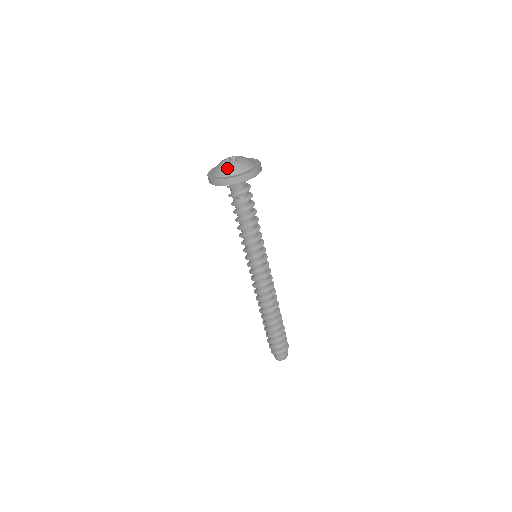
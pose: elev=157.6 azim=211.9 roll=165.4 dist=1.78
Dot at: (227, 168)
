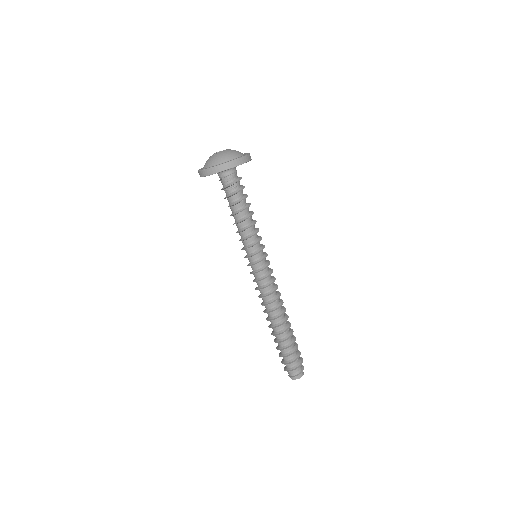
Dot at: (207, 160)
